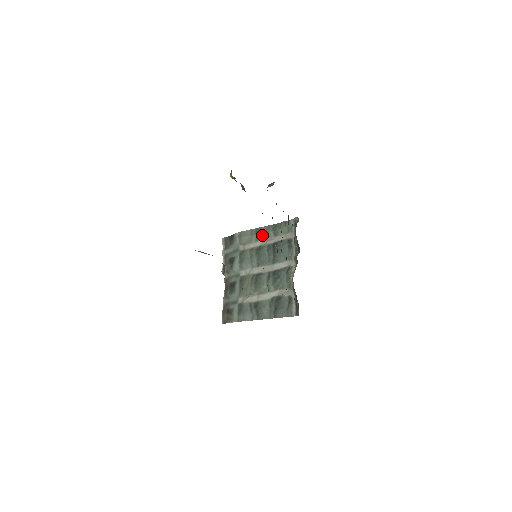
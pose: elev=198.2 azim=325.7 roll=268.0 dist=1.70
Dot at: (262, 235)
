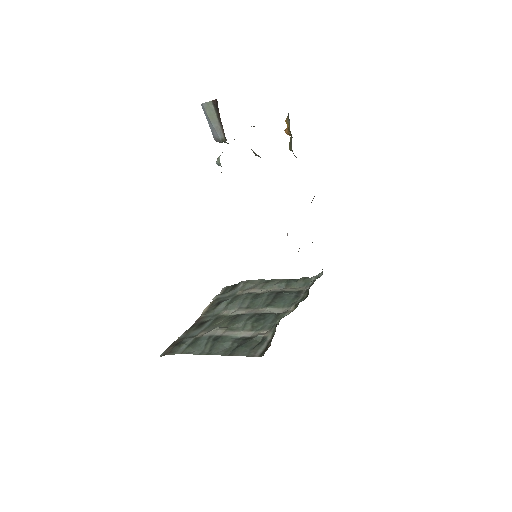
Dot at: (271, 284)
